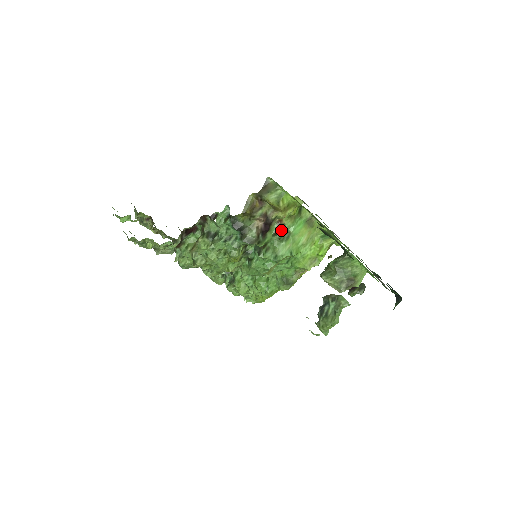
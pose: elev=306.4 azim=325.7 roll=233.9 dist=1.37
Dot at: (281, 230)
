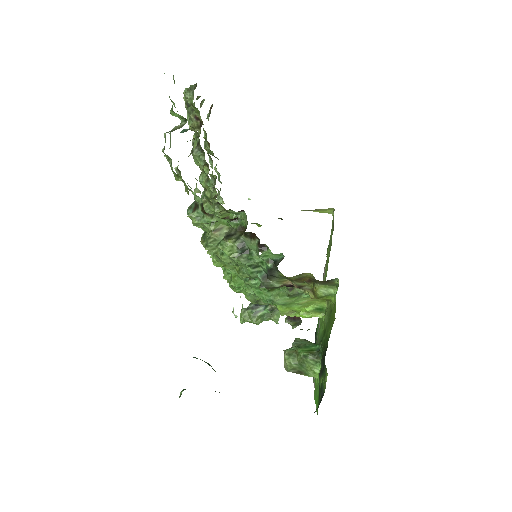
Dot at: (297, 290)
